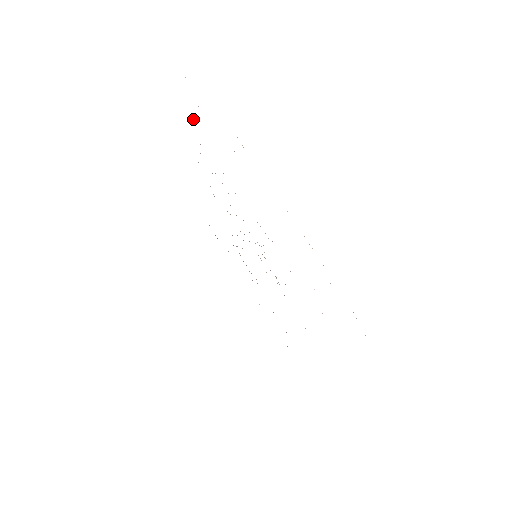
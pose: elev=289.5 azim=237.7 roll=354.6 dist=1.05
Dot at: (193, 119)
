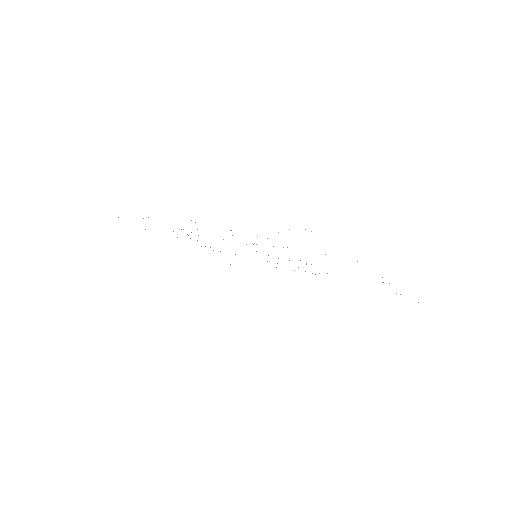
Dot at: occluded
